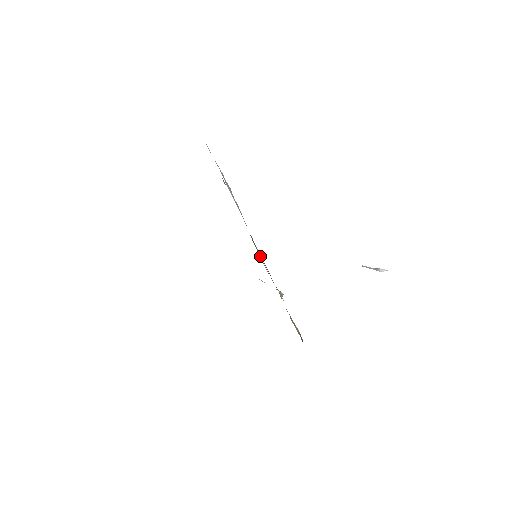
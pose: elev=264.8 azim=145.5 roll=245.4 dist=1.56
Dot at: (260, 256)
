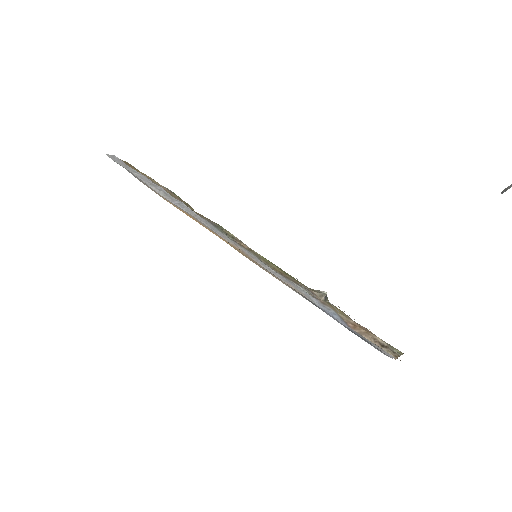
Dot at: (256, 253)
